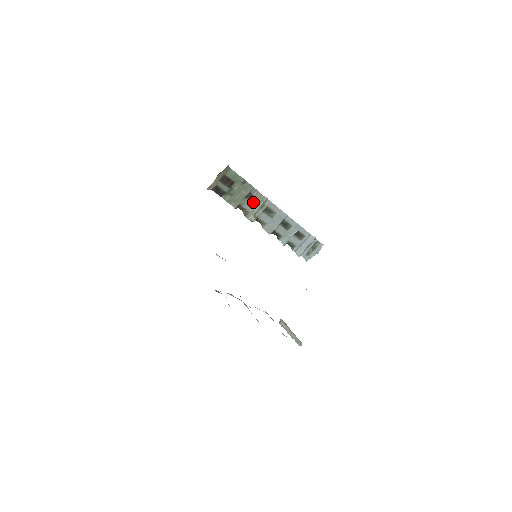
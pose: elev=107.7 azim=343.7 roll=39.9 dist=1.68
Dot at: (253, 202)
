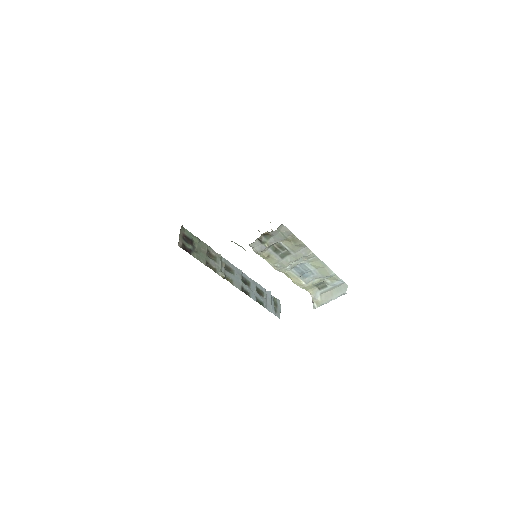
Dot at: (214, 260)
